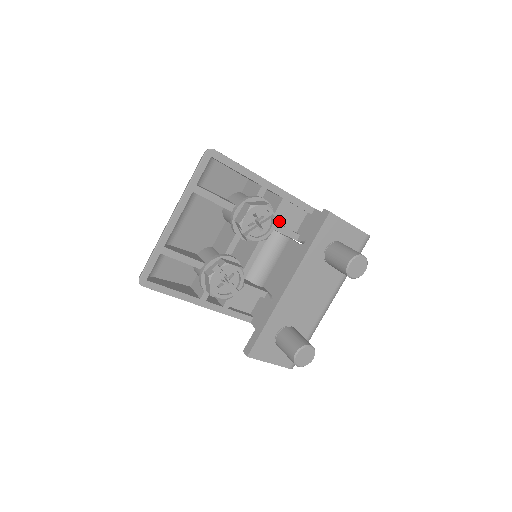
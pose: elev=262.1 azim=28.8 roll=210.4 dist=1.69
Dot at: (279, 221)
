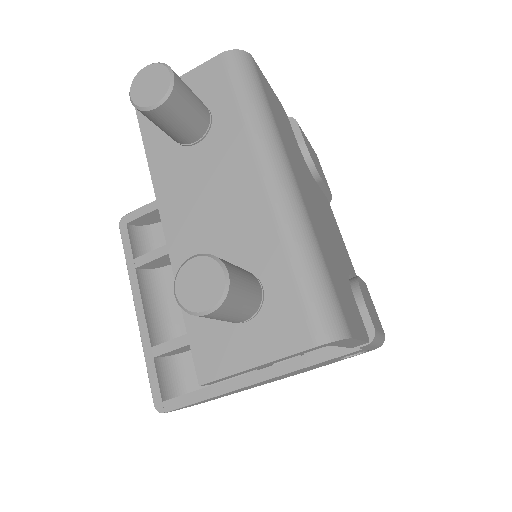
Dot at: occluded
